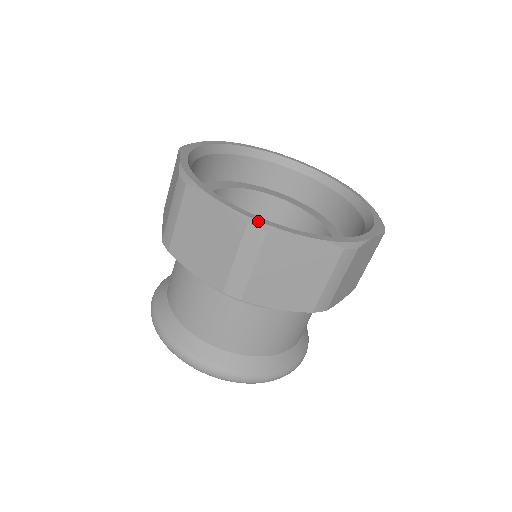
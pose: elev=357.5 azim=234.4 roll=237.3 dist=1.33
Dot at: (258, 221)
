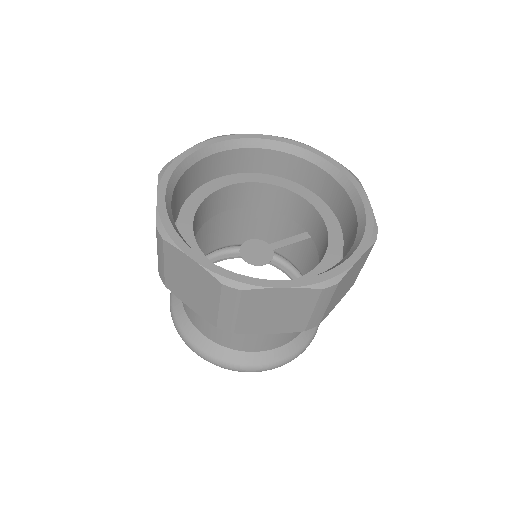
Dot at: (232, 280)
